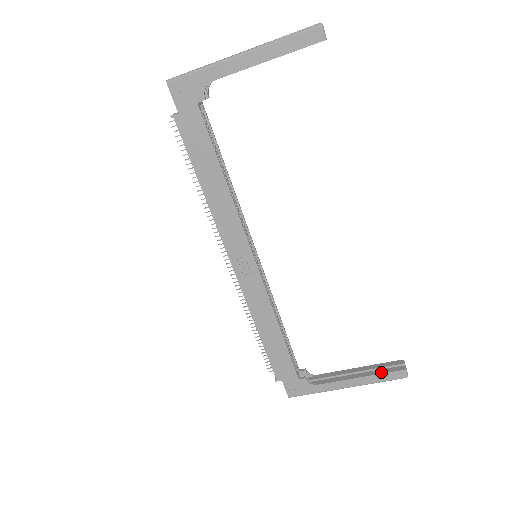
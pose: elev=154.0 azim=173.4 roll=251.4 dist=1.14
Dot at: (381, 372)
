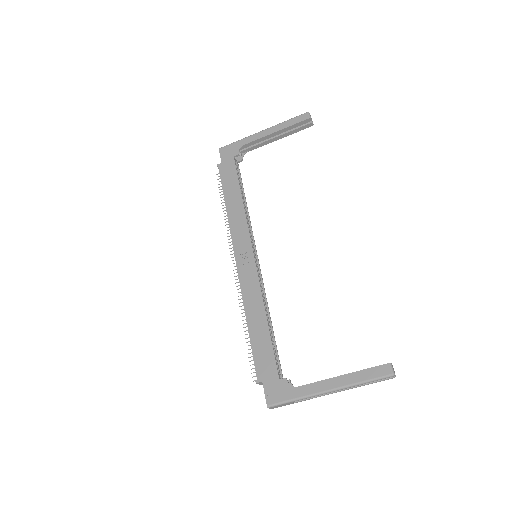
Dot at: (365, 369)
